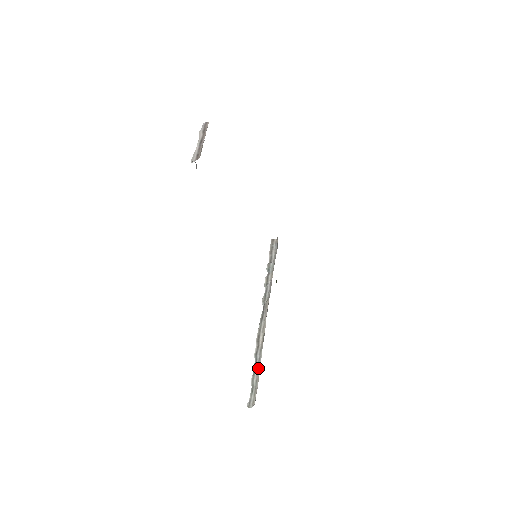
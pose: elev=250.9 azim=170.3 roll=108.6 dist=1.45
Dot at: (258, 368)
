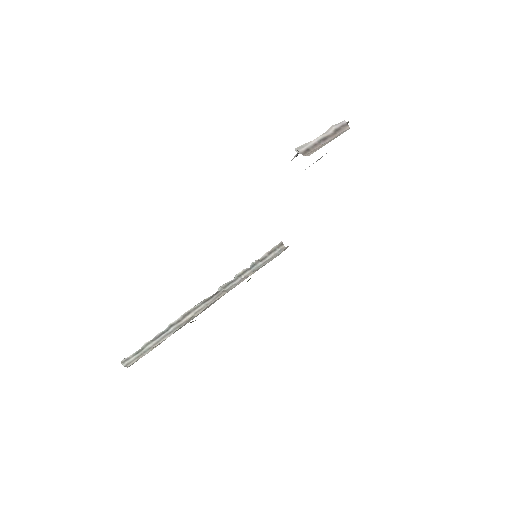
Dot at: (161, 339)
